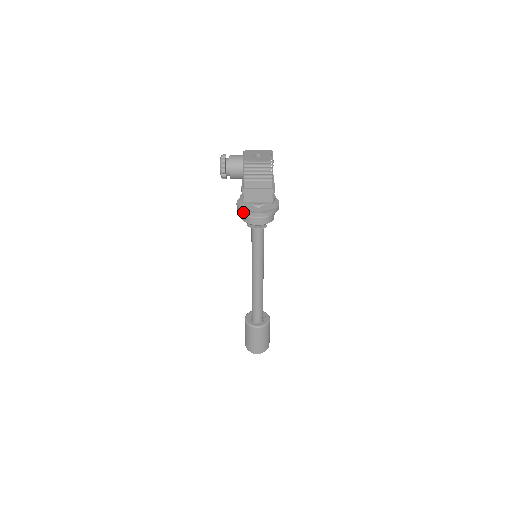
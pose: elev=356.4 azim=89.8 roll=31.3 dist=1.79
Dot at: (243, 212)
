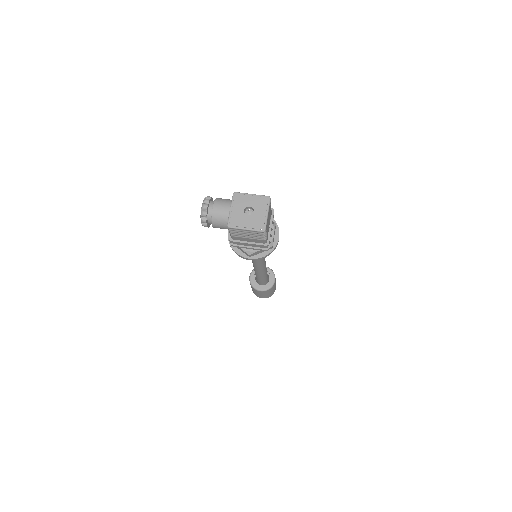
Dot at: occluded
